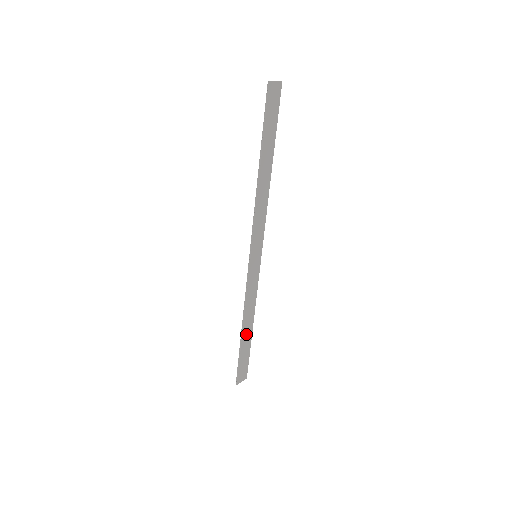
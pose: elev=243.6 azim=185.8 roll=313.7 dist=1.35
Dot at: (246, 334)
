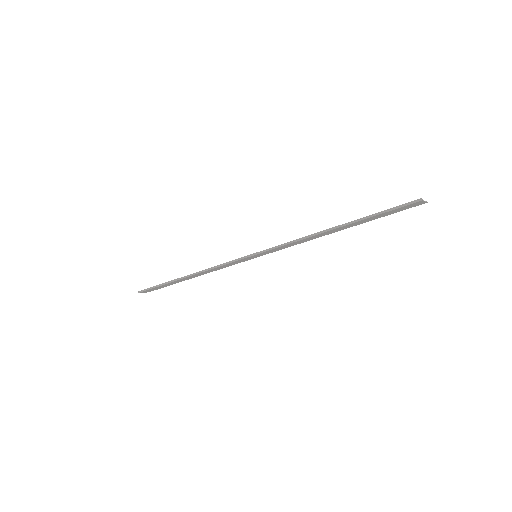
Dot at: (184, 279)
